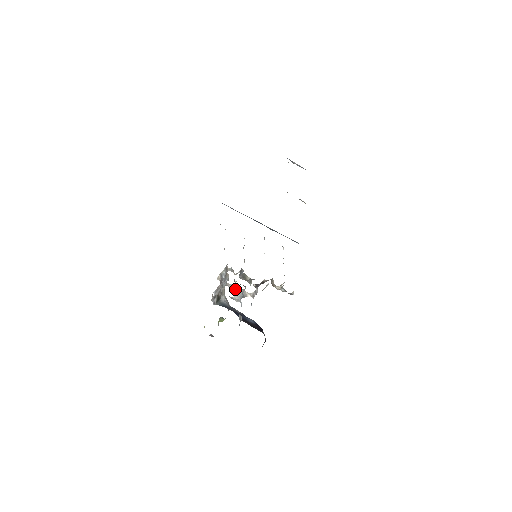
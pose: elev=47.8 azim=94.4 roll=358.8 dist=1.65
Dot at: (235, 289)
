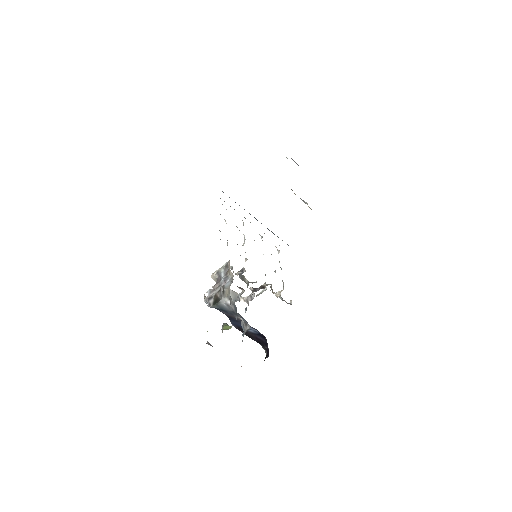
Dot at: occluded
